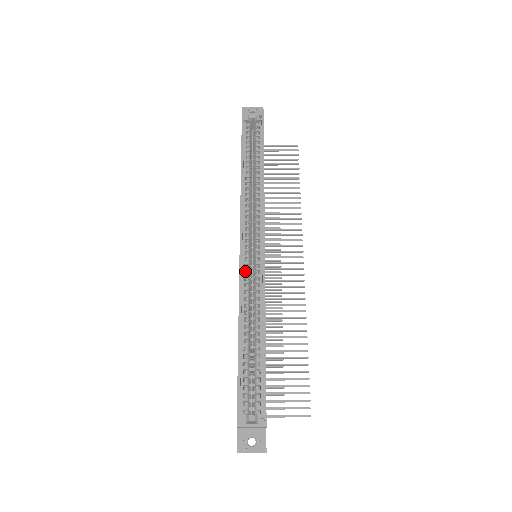
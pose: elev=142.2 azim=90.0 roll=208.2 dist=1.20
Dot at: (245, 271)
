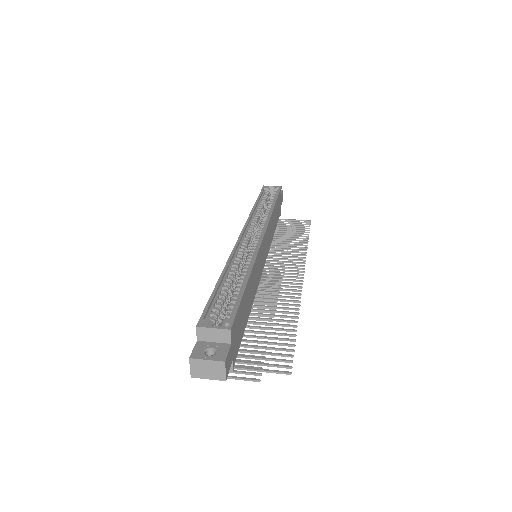
Dot at: occluded
